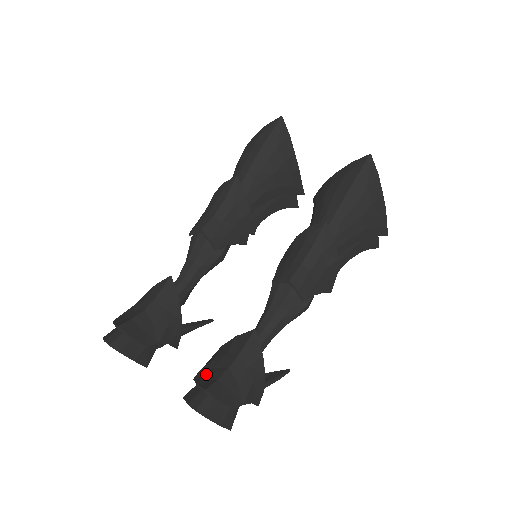
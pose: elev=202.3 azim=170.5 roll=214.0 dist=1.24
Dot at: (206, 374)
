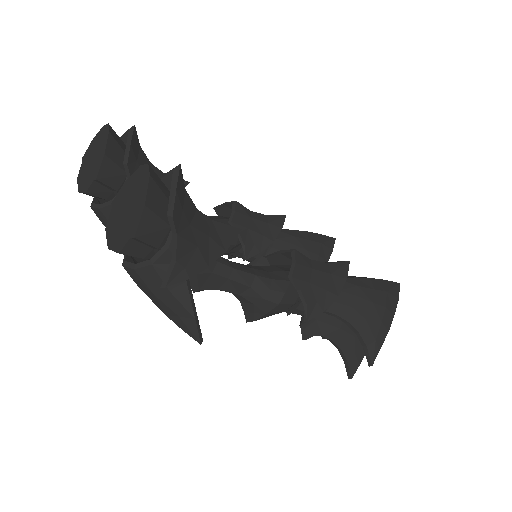
Dot at: occluded
